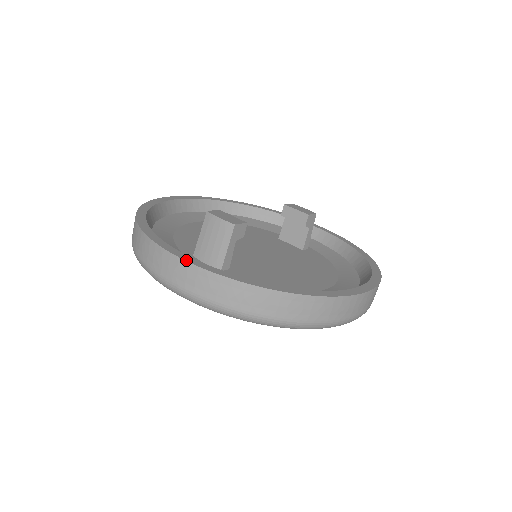
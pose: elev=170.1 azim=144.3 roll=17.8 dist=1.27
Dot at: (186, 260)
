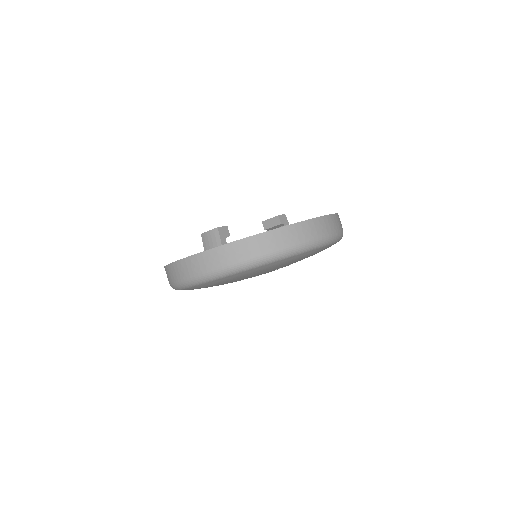
Dot at: occluded
